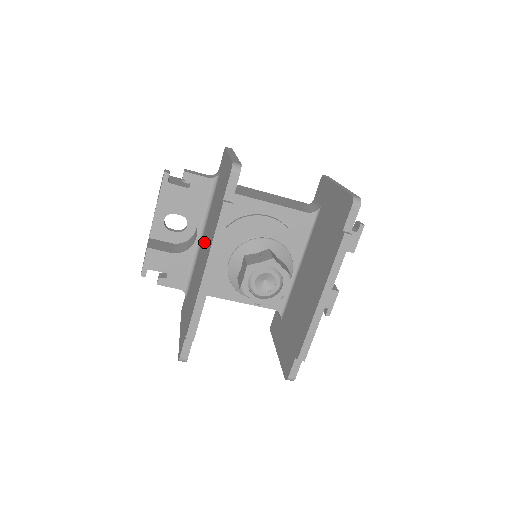
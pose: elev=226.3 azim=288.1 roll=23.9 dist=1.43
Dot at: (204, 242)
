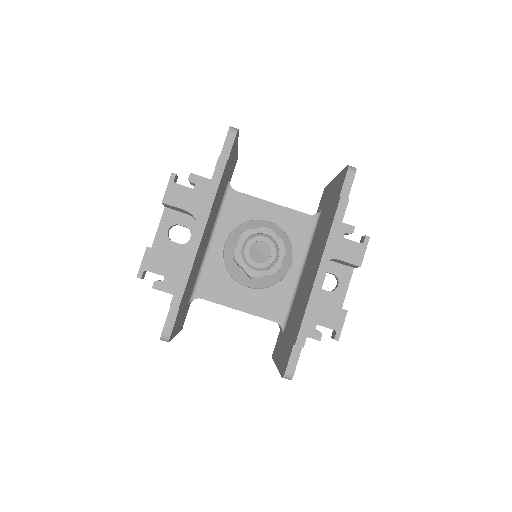
Dot at: occluded
